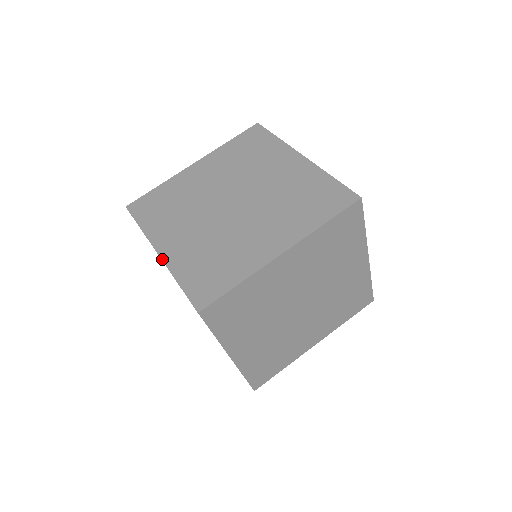
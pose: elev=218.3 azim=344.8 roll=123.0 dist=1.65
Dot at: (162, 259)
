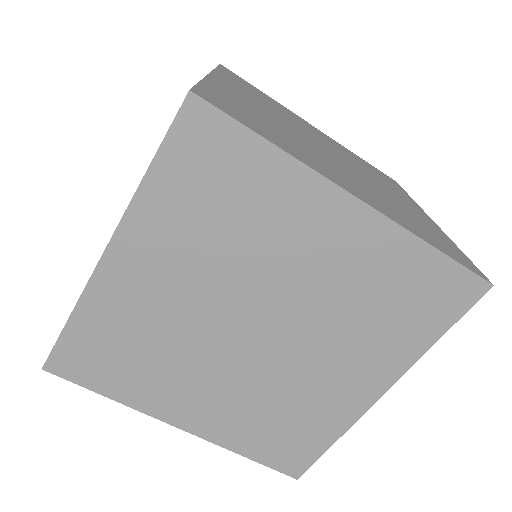
Dot at: occluded
